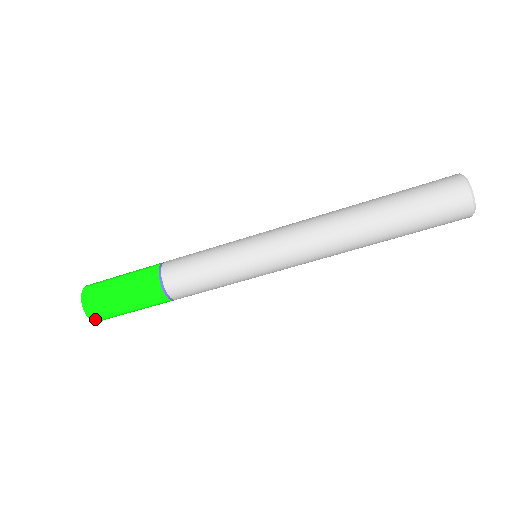
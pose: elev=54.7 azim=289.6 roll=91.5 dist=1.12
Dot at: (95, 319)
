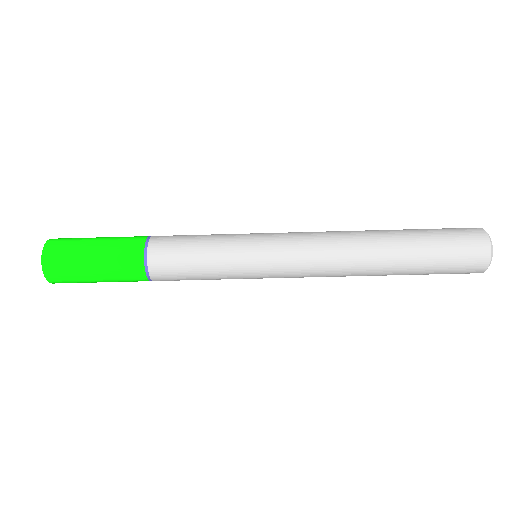
Dot at: occluded
